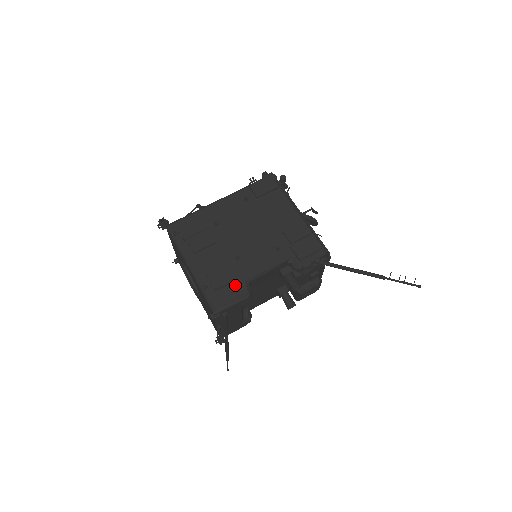
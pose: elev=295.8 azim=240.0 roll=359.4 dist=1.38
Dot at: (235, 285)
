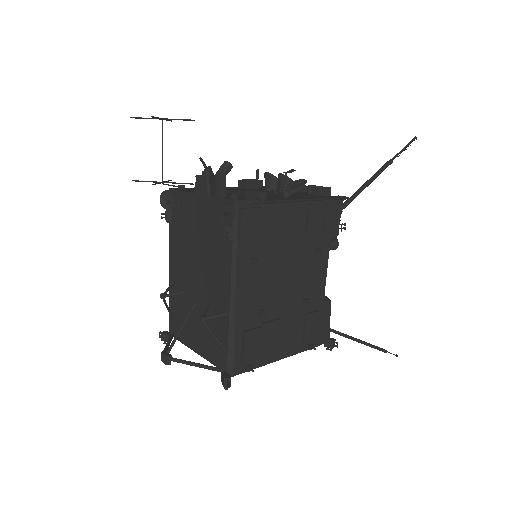
Dot at: (322, 314)
